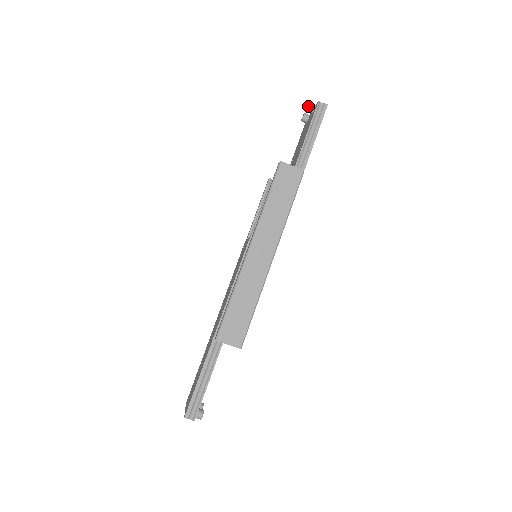
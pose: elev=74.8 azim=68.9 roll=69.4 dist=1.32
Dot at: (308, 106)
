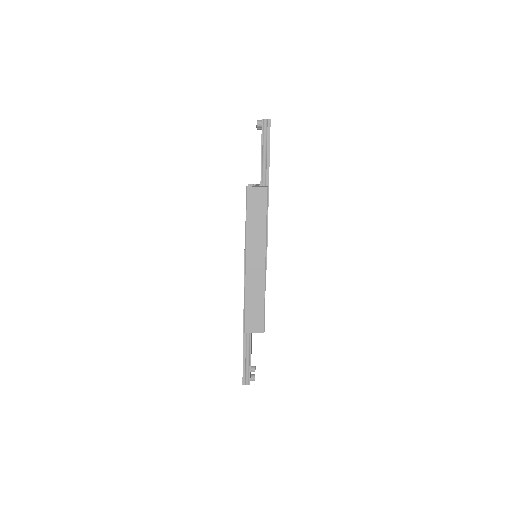
Dot at: occluded
